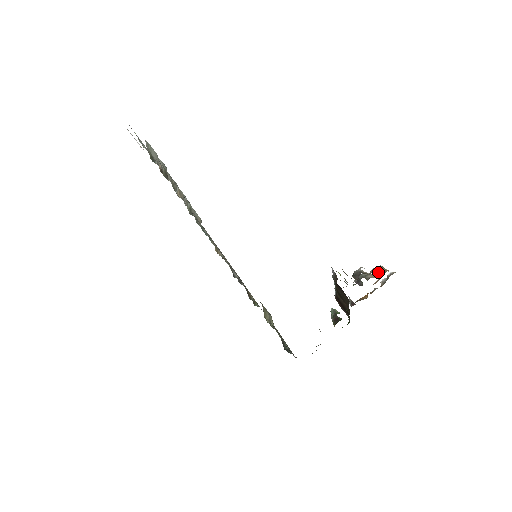
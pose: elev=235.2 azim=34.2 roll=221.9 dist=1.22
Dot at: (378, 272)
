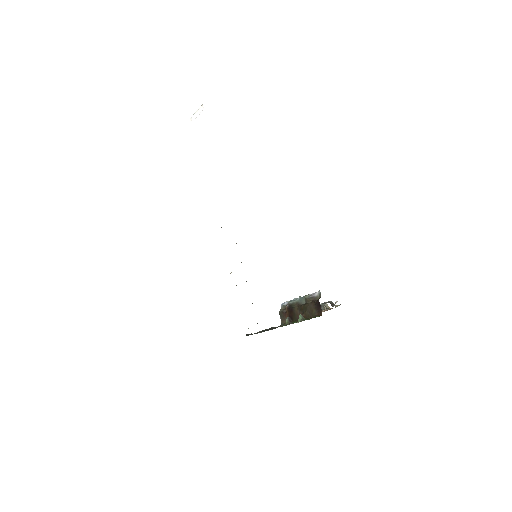
Dot at: occluded
